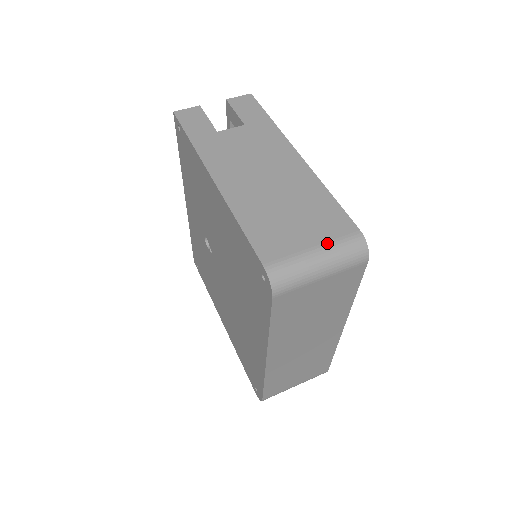
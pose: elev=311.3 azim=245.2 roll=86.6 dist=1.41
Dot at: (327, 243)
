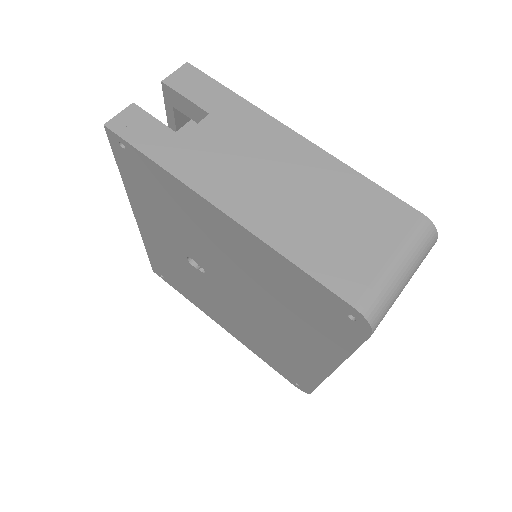
Dot at: (401, 246)
